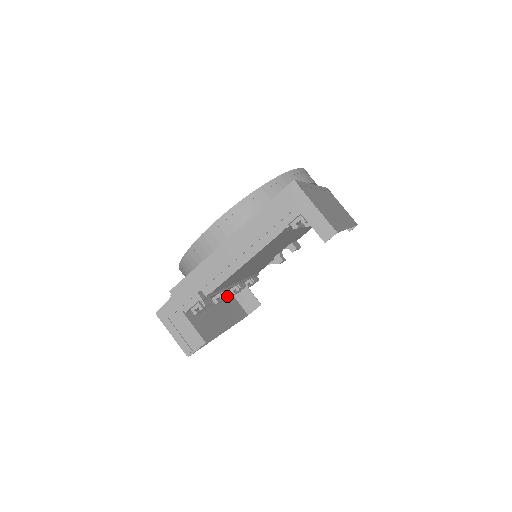
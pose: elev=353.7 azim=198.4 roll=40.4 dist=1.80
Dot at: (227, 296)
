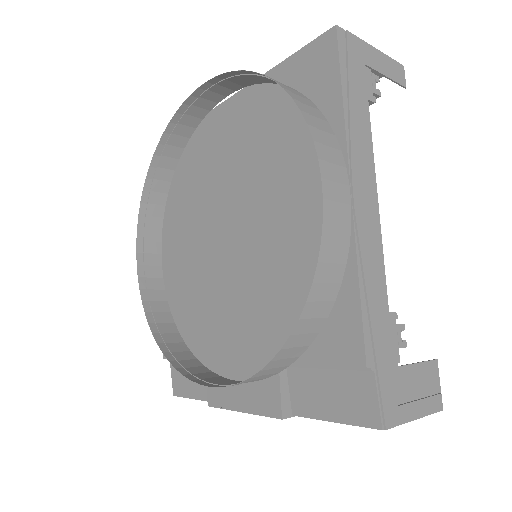
Dot at: occluded
